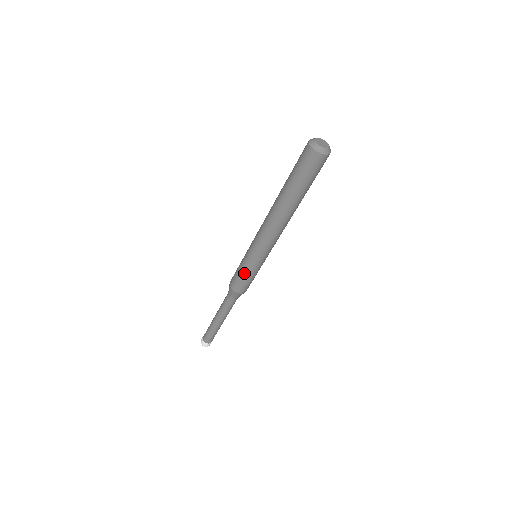
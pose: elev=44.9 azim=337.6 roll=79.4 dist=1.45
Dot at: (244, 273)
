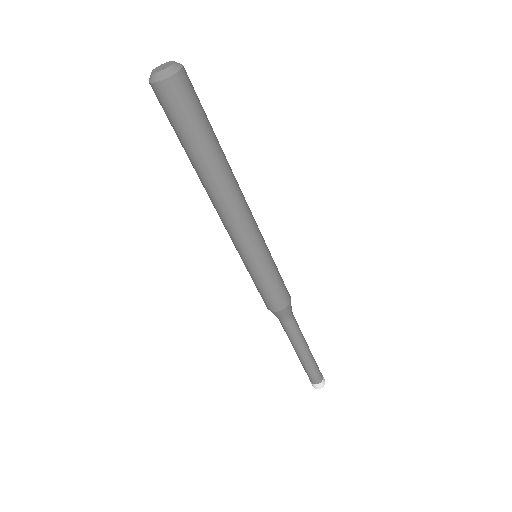
Dot at: (258, 285)
